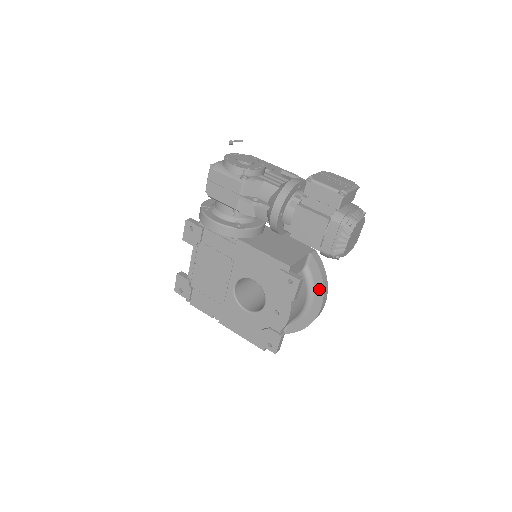
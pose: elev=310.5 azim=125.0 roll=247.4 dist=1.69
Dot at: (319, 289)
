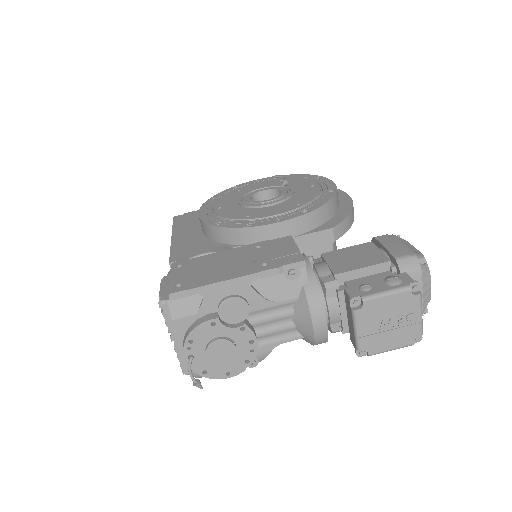
Dot at: occluded
